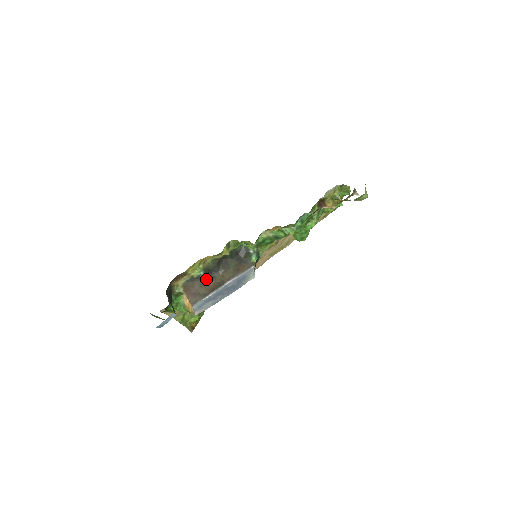
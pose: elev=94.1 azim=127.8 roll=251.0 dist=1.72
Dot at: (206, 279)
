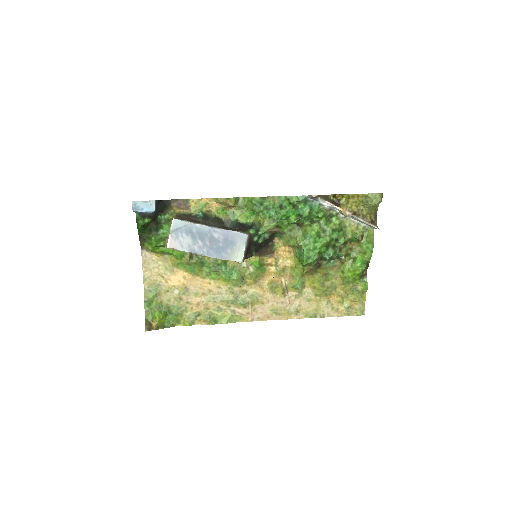
Dot at: (200, 221)
